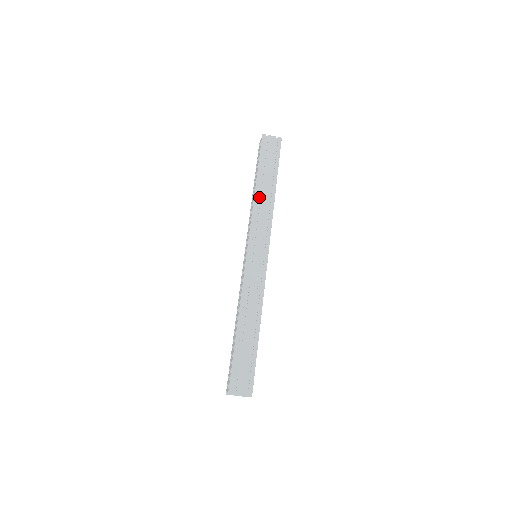
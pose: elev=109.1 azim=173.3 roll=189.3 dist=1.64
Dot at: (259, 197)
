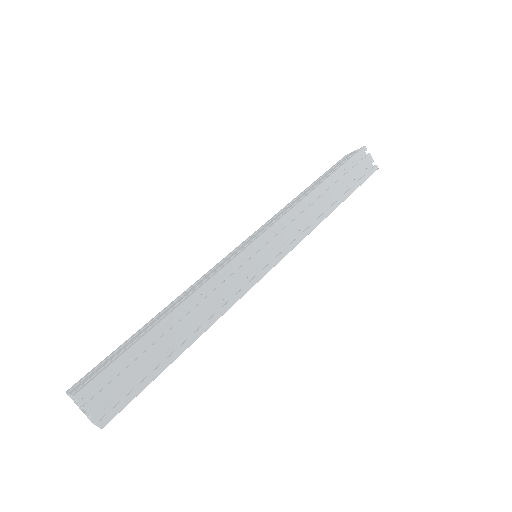
Dot at: (313, 199)
